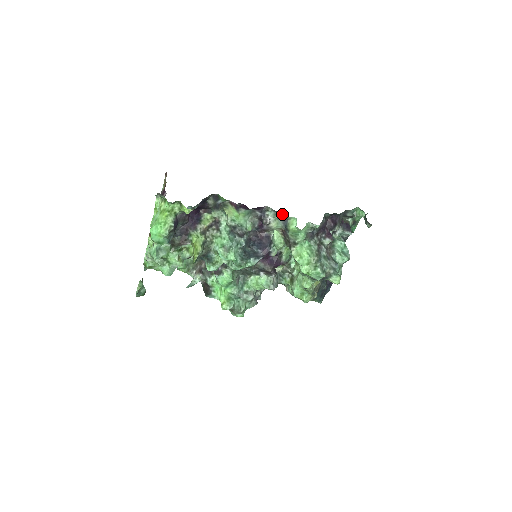
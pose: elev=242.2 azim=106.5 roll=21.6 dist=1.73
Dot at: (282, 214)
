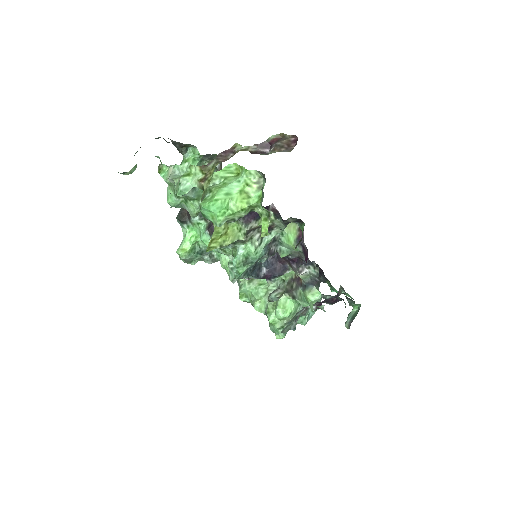
Dot at: (318, 280)
